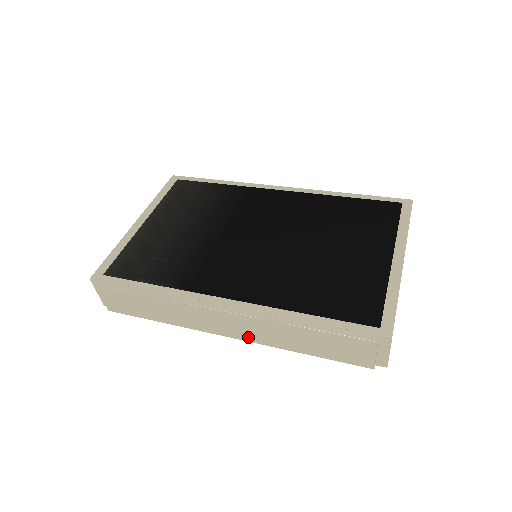
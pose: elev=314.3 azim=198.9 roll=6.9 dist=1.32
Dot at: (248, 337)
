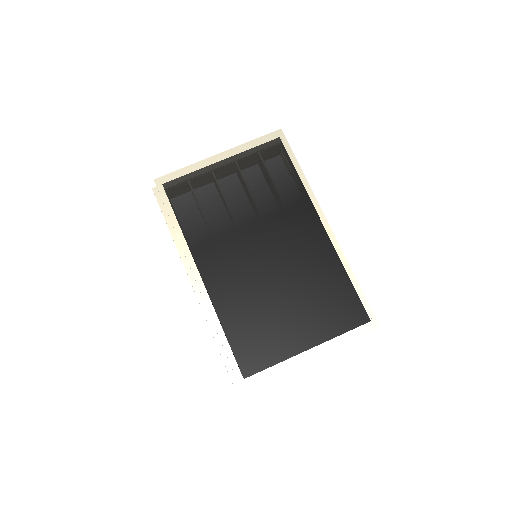
Dot at: occluded
